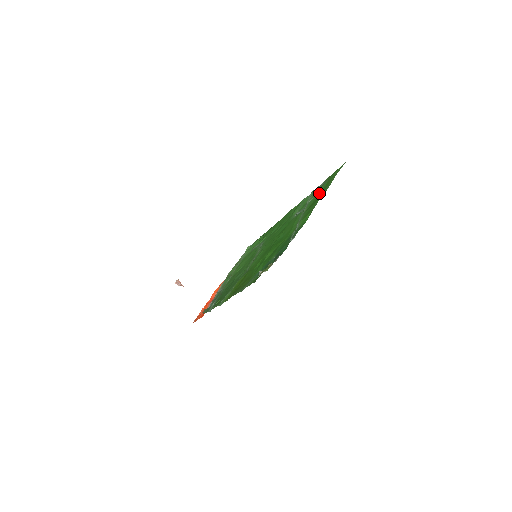
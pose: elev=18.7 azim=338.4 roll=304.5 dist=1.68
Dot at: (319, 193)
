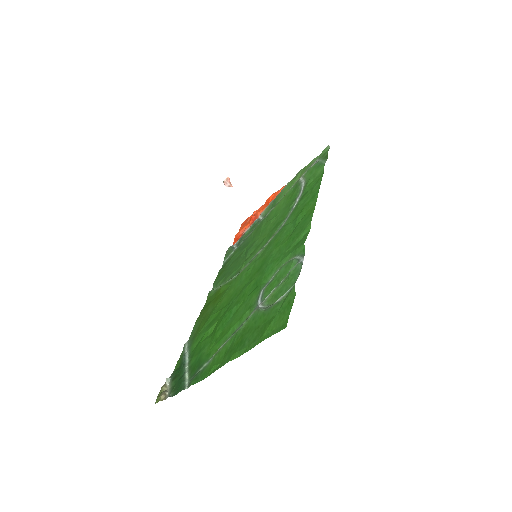
Dot at: (259, 323)
